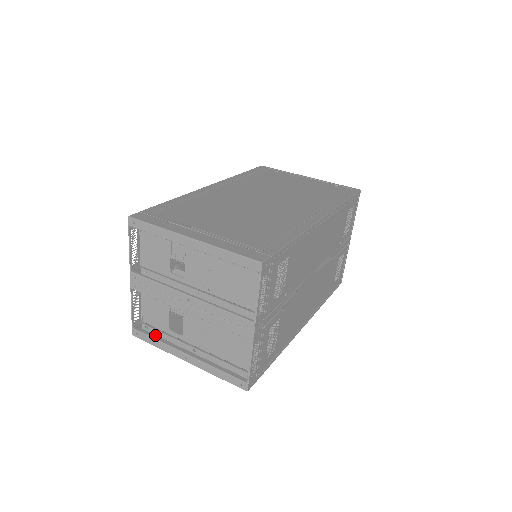
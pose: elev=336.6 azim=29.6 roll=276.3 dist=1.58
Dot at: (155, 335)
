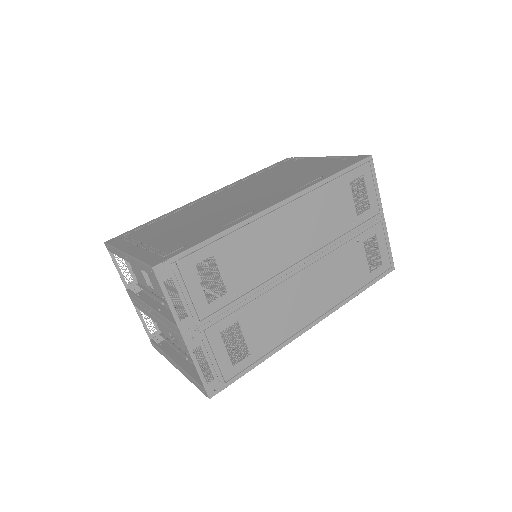
Dot at: (170, 345)
